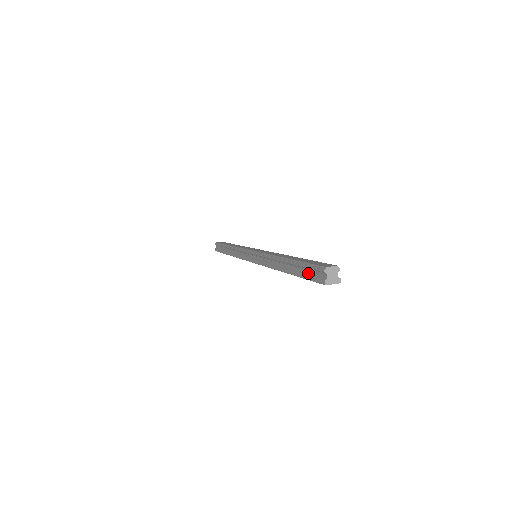
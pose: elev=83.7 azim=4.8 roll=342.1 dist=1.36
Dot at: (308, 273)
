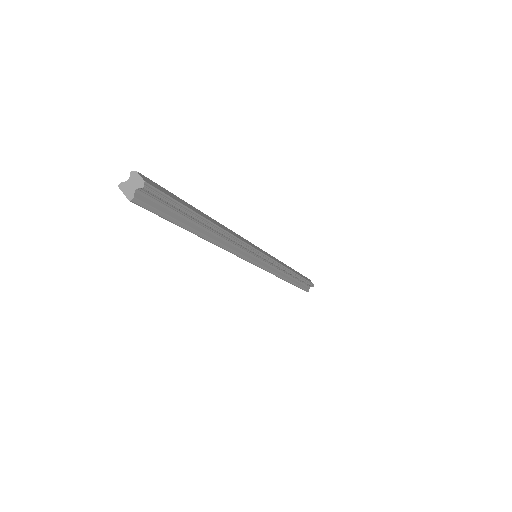
Dot at: occluded
